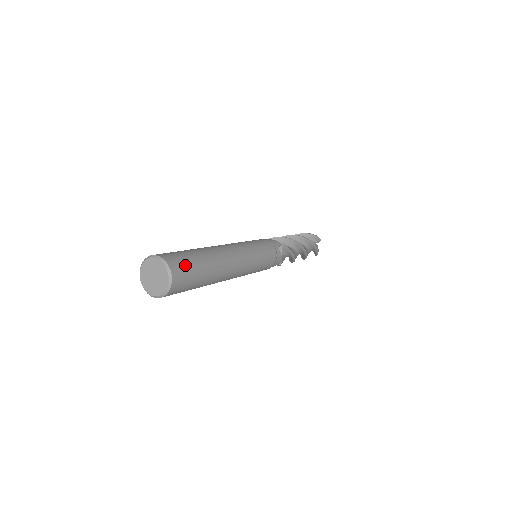
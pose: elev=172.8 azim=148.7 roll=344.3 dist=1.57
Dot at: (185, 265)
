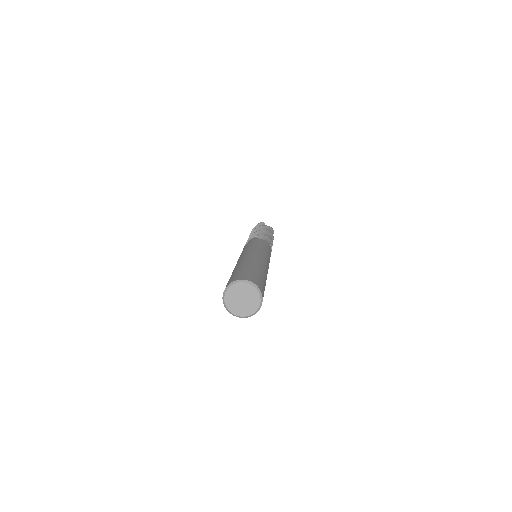
Dot at: occluded
